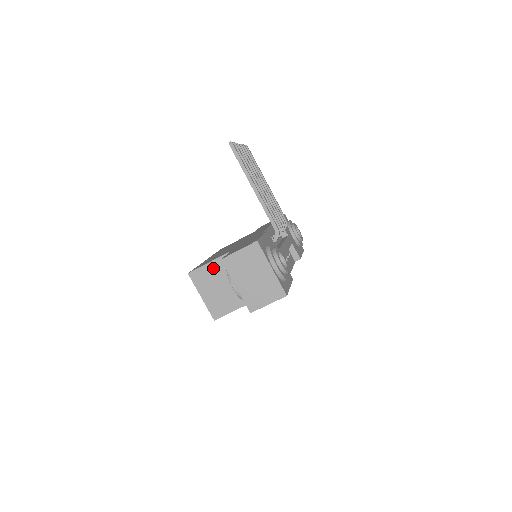
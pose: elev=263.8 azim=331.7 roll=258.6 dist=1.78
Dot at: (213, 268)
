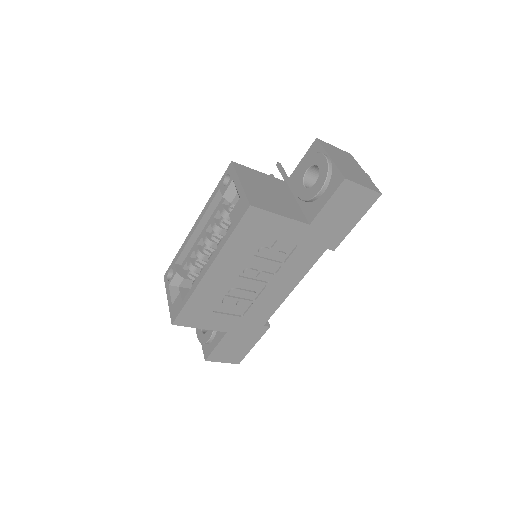
Dot at: (263, 177)
